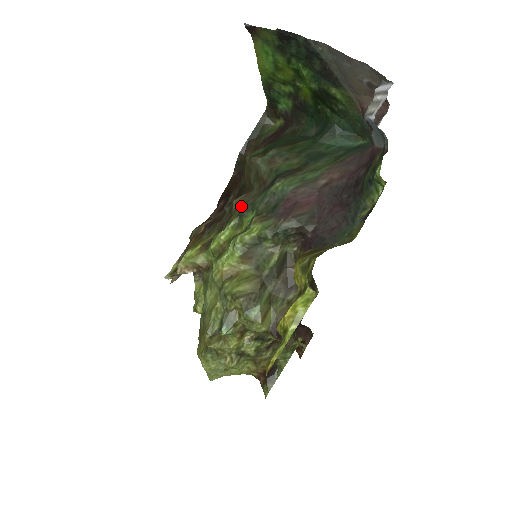
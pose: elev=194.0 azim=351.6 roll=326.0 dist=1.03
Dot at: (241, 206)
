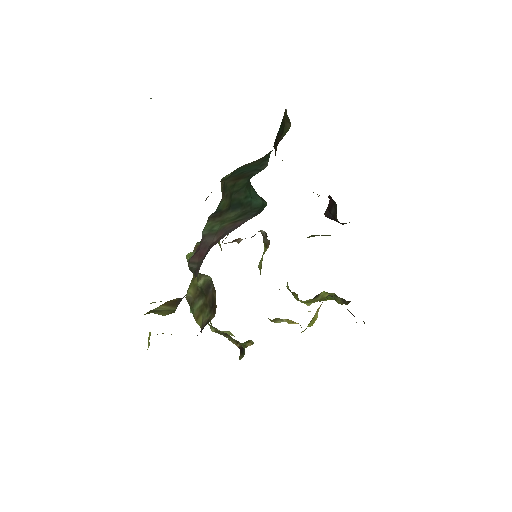
Dot at: occluded
